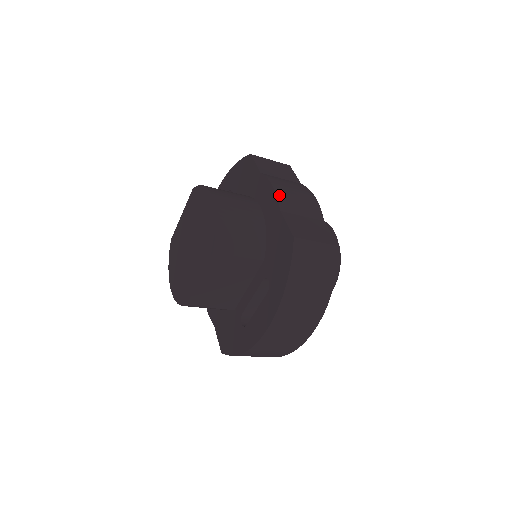
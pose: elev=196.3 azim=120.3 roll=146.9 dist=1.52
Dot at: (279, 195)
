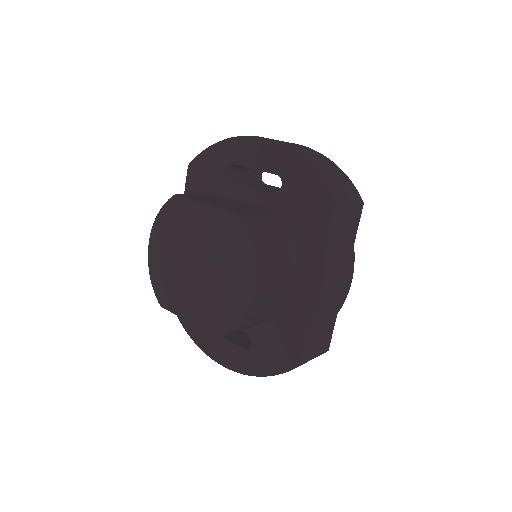
Dot at: (320, 305)
